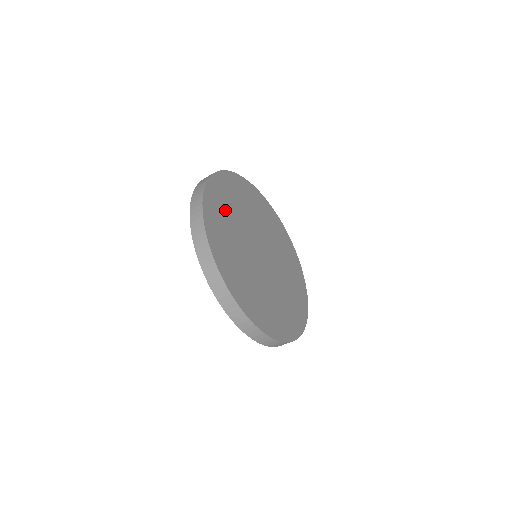
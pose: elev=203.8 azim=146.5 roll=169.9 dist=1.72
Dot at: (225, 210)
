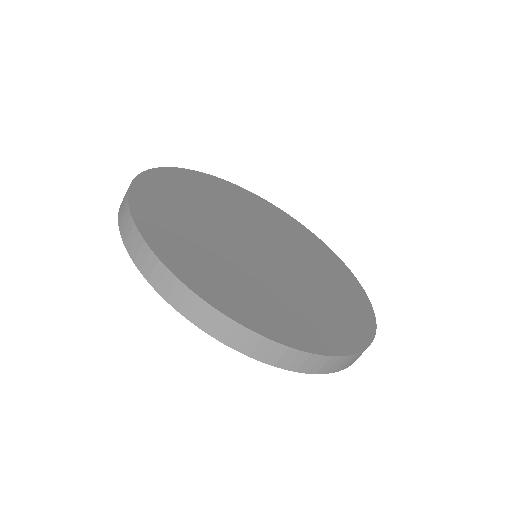
Dot at: (204, 259)
